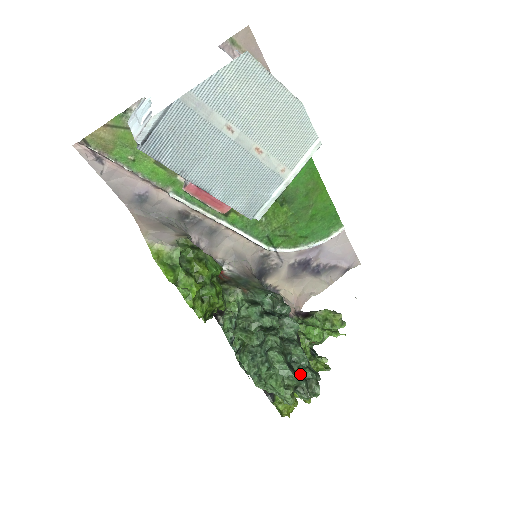
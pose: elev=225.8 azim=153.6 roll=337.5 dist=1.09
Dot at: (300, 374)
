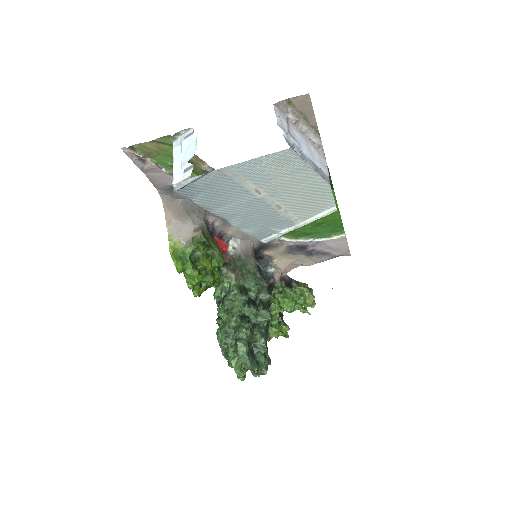
Dot at: (256, 359)
